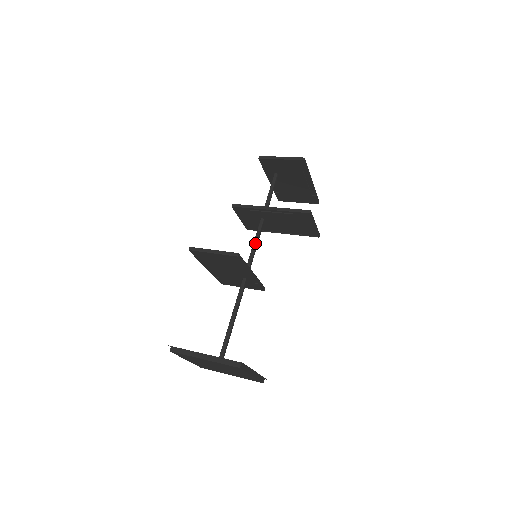
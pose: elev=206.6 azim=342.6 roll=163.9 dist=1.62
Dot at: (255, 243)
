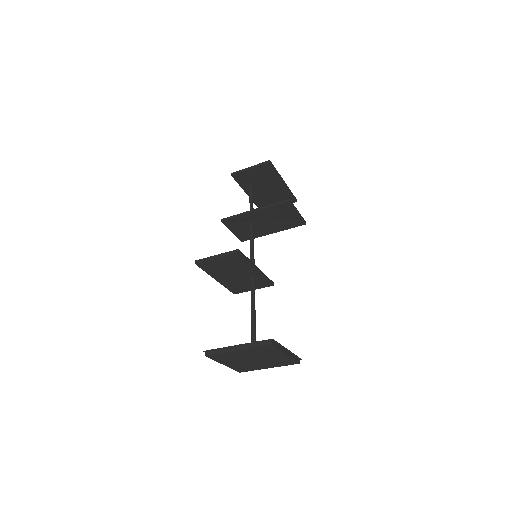
Dot at: (251, 245)
